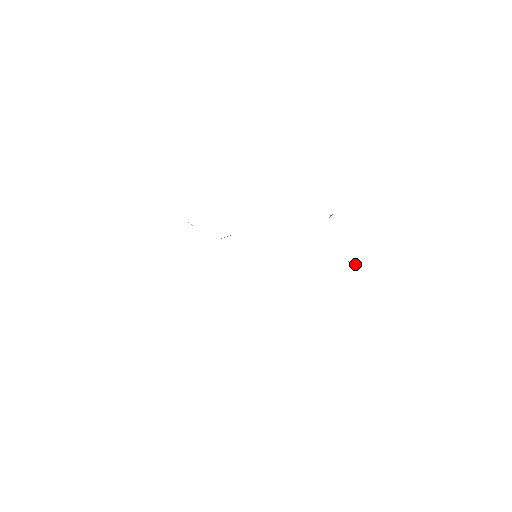
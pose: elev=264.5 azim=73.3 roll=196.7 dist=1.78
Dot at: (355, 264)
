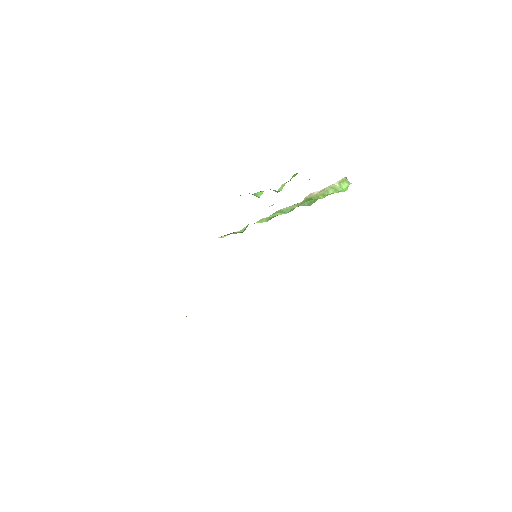
Dot at: (339, 183)
